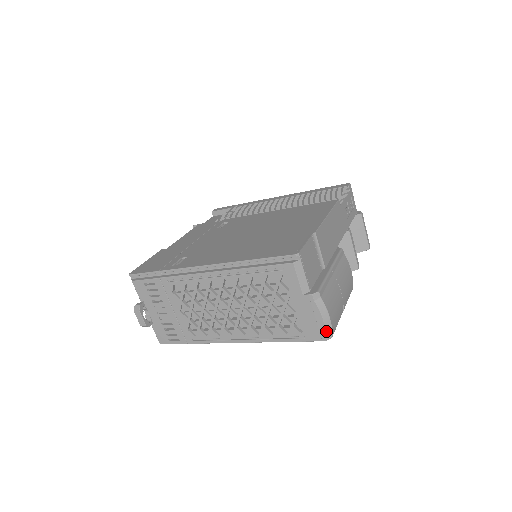
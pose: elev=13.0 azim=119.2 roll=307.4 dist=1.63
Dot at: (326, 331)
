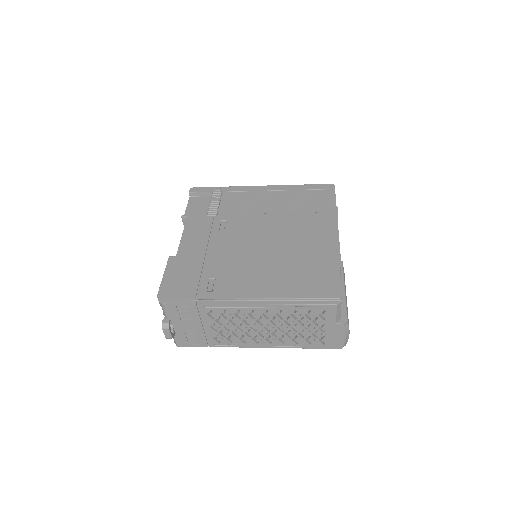
Dot at: (344, 343)
